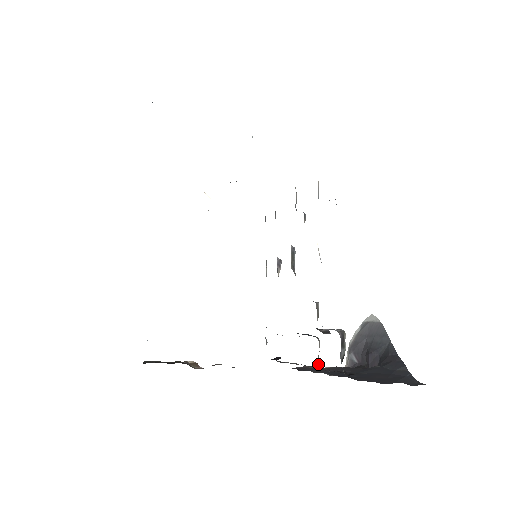
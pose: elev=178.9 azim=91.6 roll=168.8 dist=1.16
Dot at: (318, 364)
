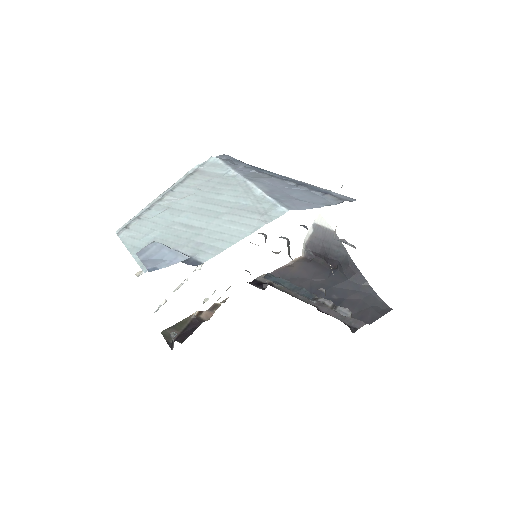
Dot at: (317, 308)
